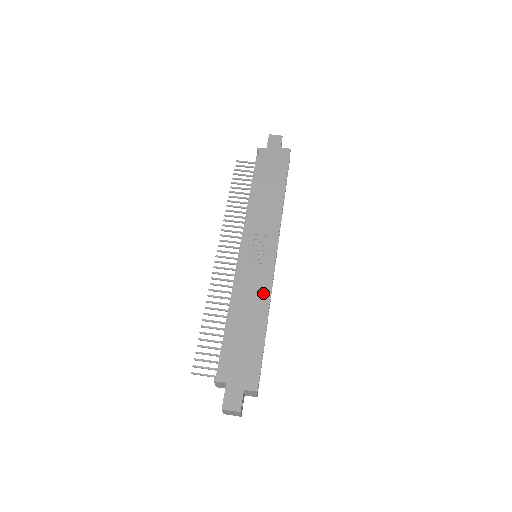
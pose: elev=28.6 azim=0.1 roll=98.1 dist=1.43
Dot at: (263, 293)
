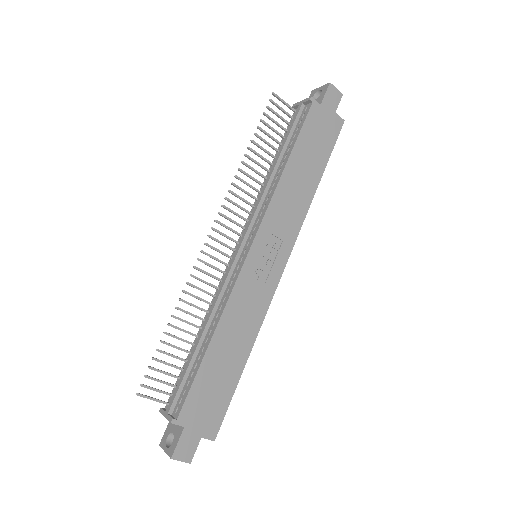
Dot at: (255, 319)
